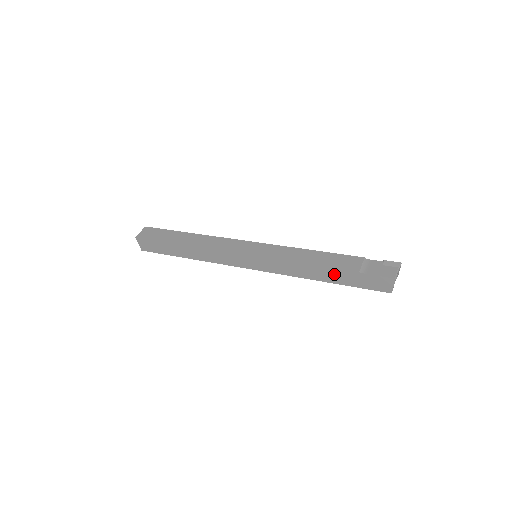
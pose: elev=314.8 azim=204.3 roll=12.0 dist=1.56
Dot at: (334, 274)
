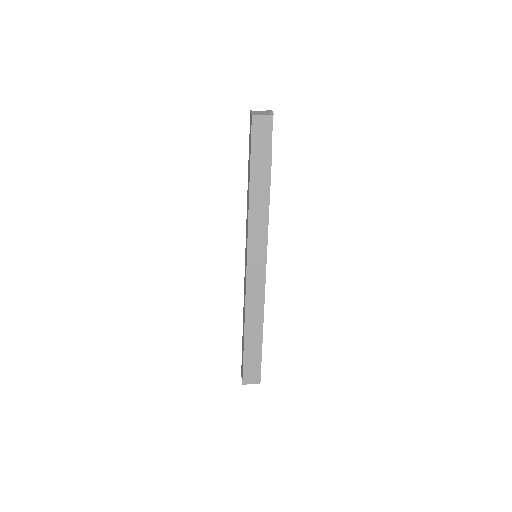
Dot at: occluded
